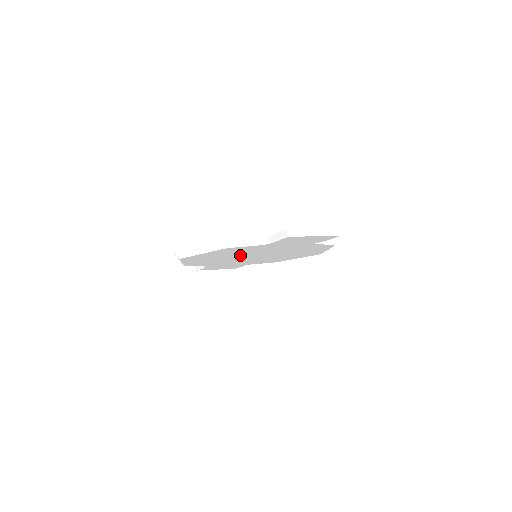
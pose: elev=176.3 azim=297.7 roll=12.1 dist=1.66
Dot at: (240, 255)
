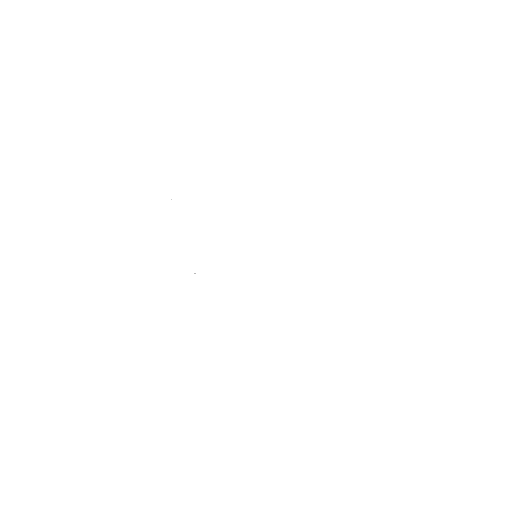
Dot at: (259, 233)
